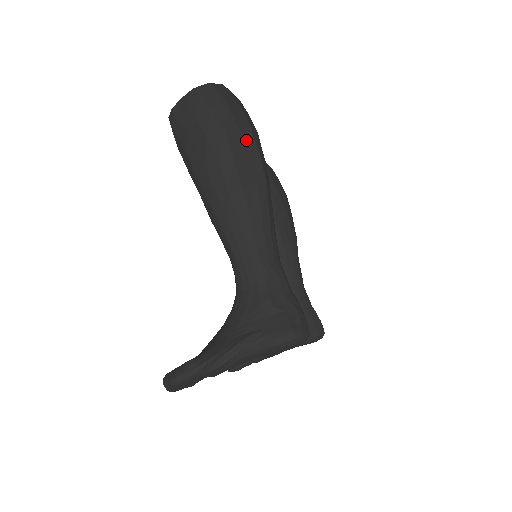
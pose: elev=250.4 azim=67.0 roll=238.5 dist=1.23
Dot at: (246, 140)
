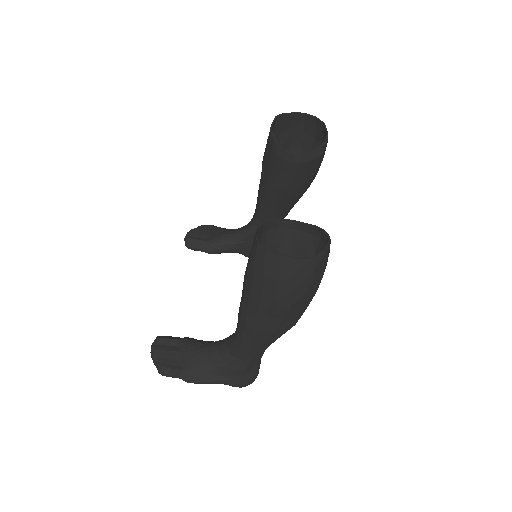
Dot at: (305, 304)
